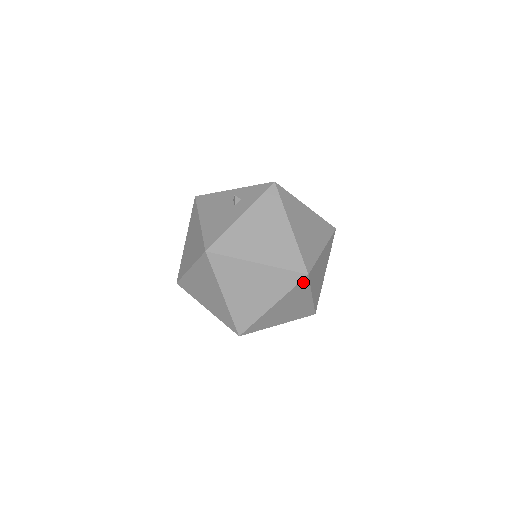
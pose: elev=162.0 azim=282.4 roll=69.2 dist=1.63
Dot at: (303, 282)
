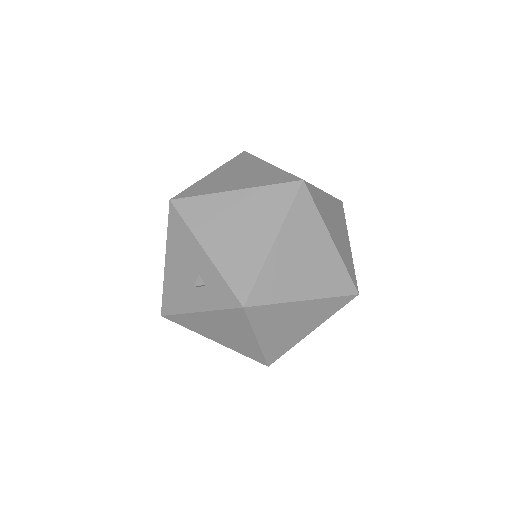
Dot at: occluded
